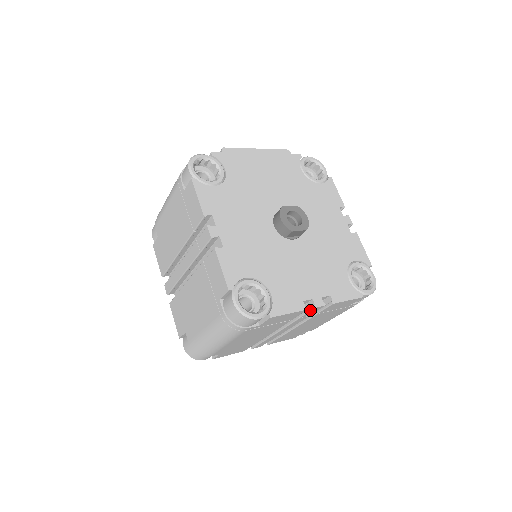
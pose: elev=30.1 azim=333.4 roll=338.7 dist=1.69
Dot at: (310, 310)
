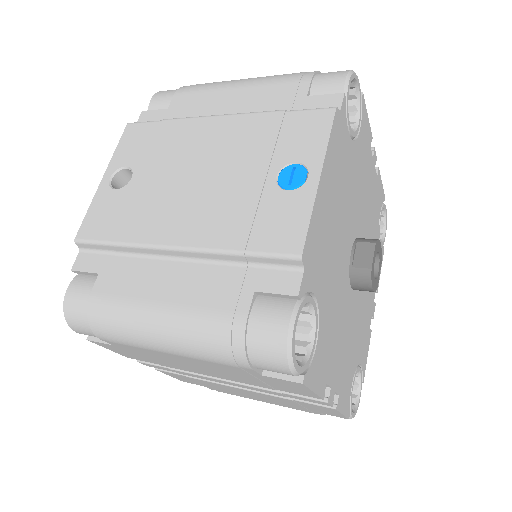
Dot at: occluded
